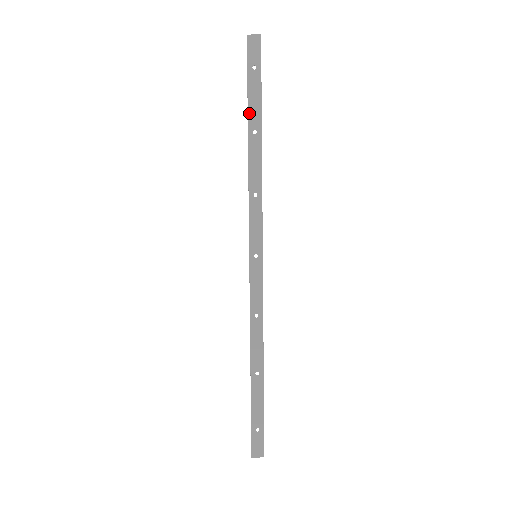
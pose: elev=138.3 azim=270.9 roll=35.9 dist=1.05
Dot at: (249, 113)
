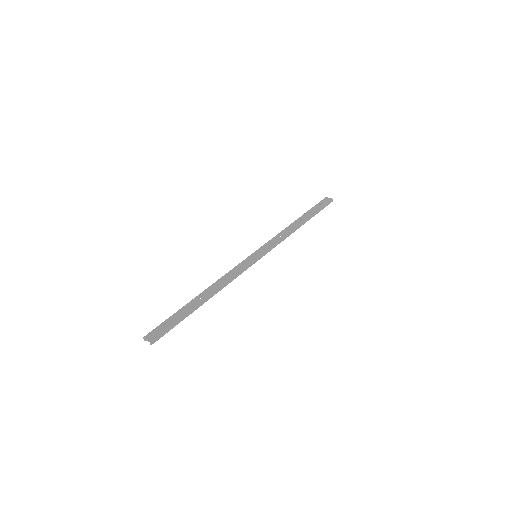
Dot at: (304, 214)
